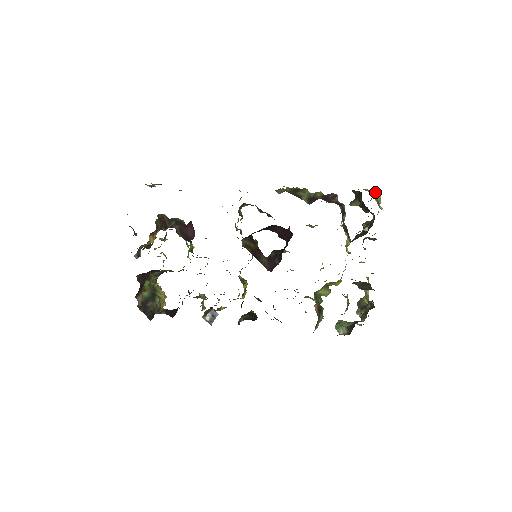
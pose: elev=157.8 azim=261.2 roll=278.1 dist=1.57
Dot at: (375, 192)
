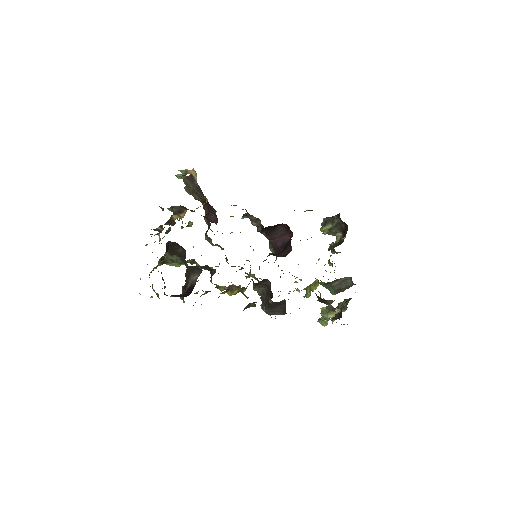
Dot at: occluded
